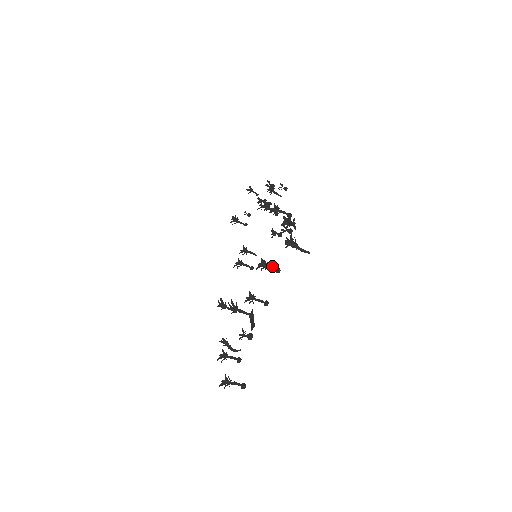
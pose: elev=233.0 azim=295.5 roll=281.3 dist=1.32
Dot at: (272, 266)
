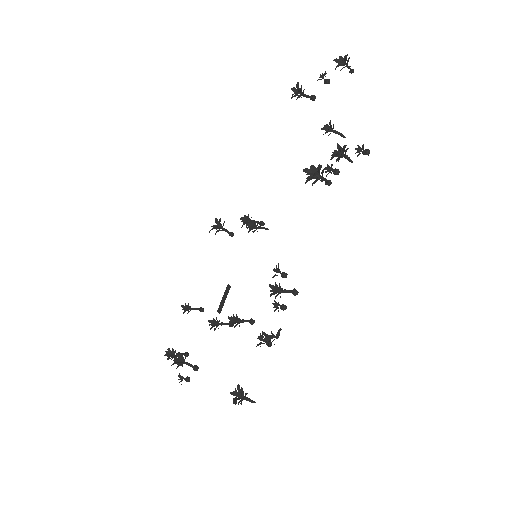
Dot at: (246, 321)
